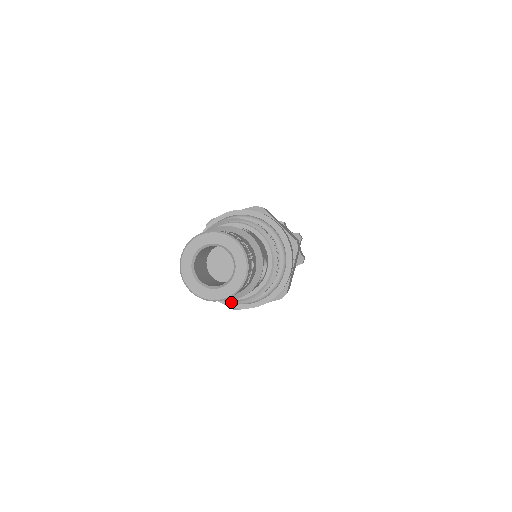
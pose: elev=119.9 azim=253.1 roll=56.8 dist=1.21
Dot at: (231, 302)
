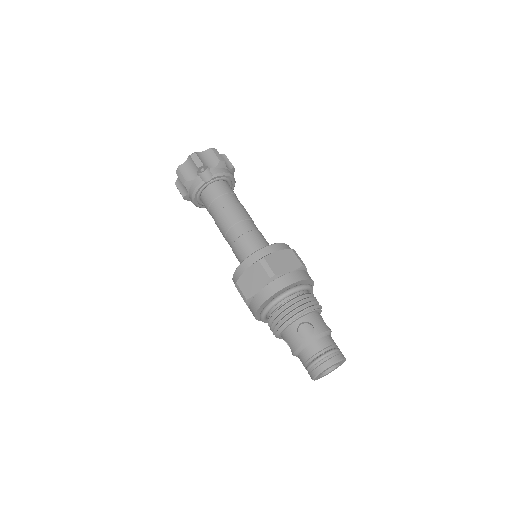
Dot at: occluded
